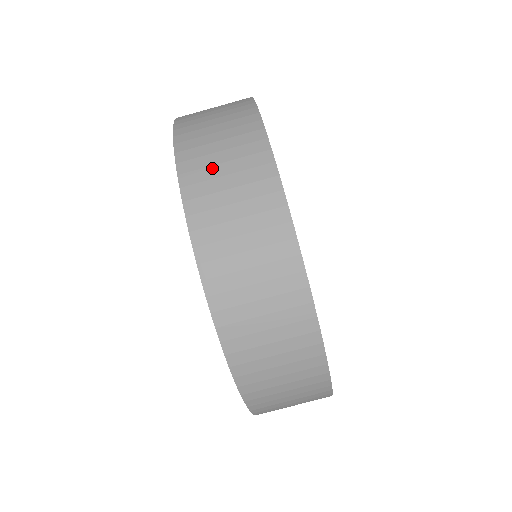
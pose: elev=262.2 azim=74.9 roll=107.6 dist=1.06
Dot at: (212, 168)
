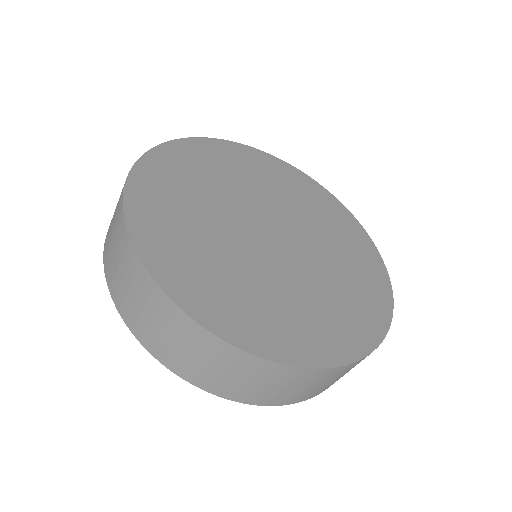
Dot at: (110, 244)
